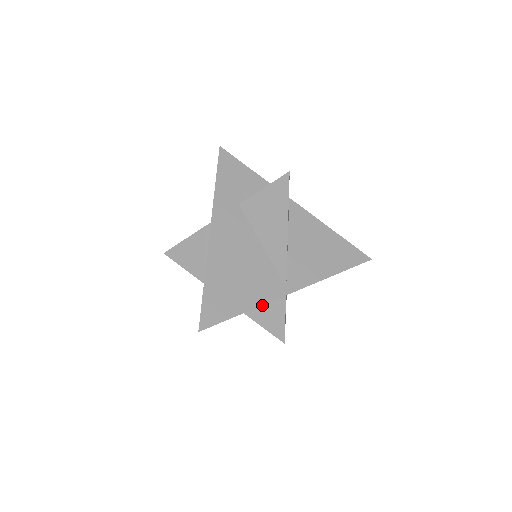
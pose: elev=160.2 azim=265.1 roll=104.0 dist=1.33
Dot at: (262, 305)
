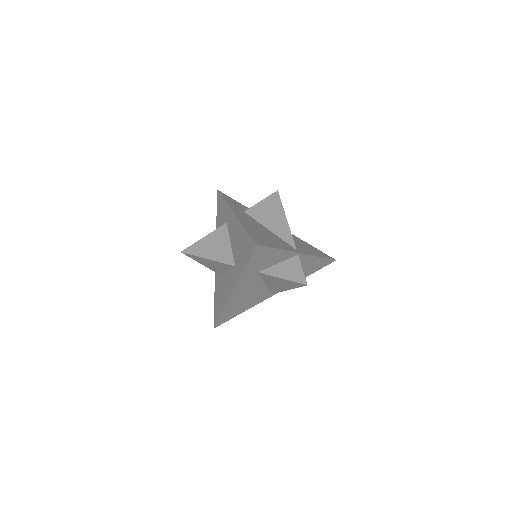
Dot at: (281, 265)
